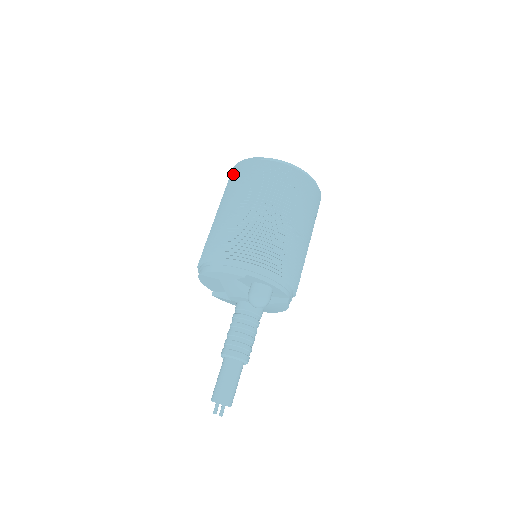
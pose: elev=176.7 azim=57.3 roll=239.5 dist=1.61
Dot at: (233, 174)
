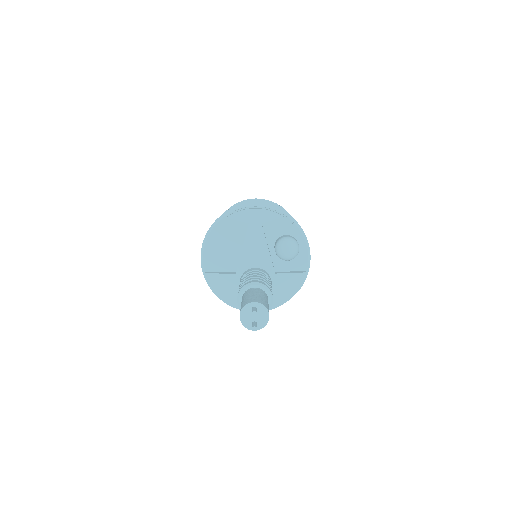
Dot at: occluded
